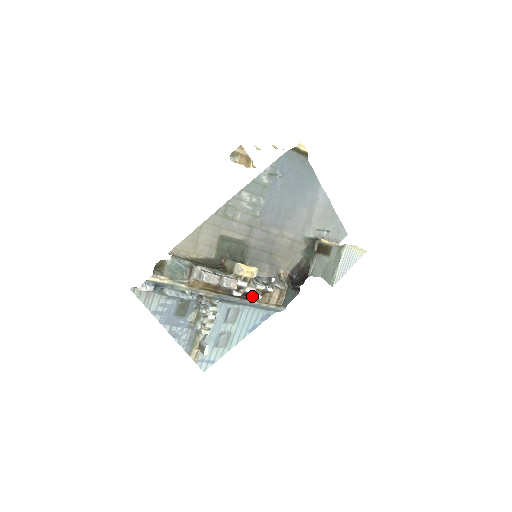
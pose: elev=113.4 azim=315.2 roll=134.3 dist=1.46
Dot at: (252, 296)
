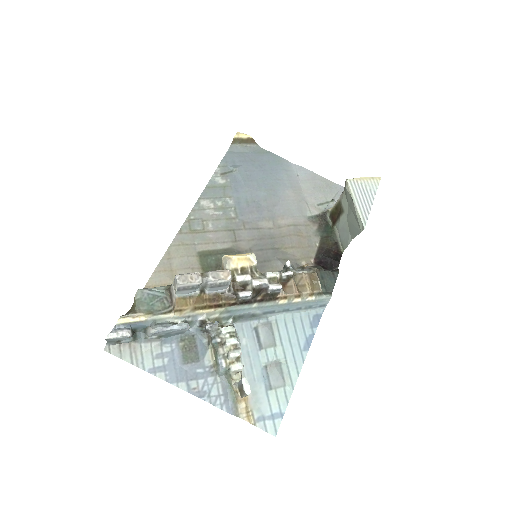
Dot at: (269, 291)
